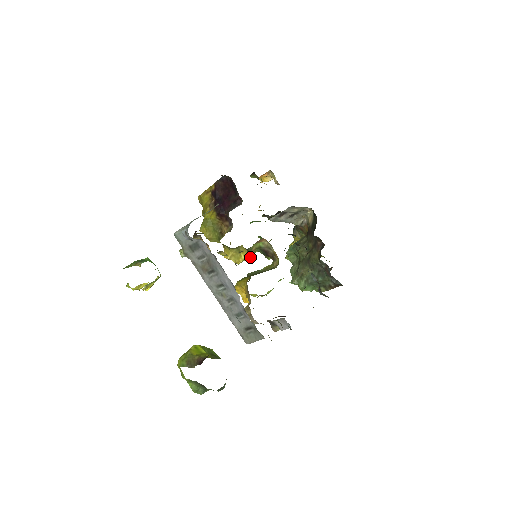
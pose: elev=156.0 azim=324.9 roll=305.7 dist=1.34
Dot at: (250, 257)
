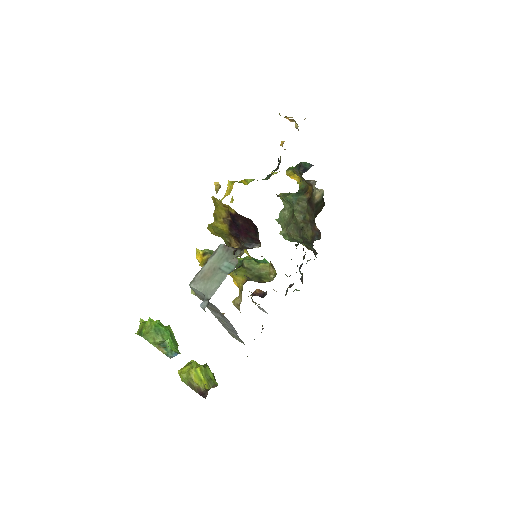
Dot at: (250, 258)
